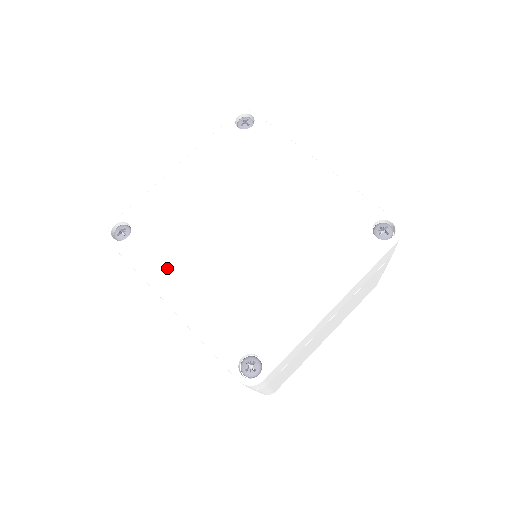
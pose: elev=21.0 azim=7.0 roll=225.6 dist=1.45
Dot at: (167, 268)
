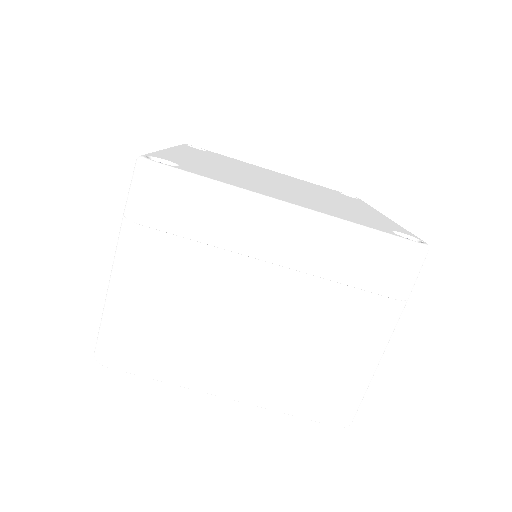
Dot at: (195, 153)
